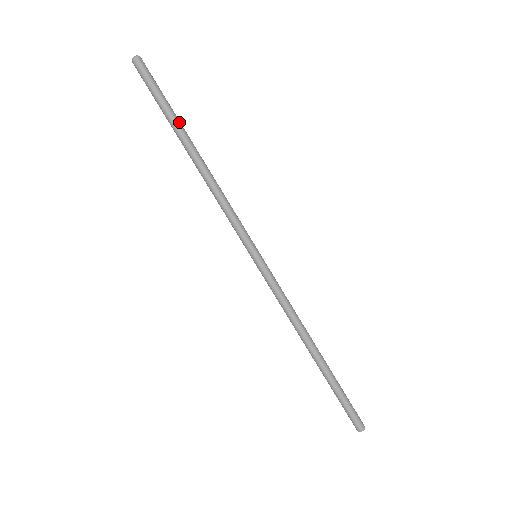
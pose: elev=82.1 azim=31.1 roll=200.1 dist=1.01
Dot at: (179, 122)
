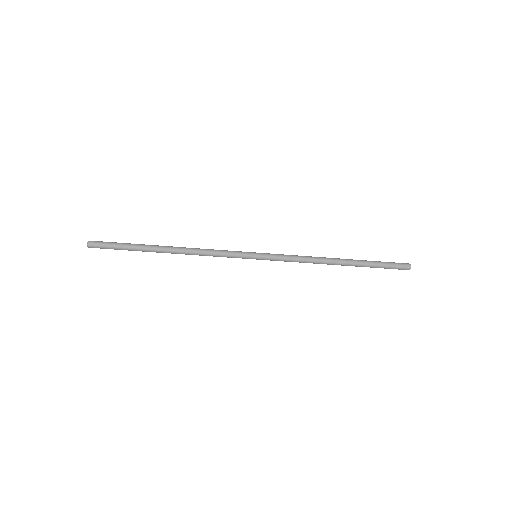
Dot at: (143, 250)
